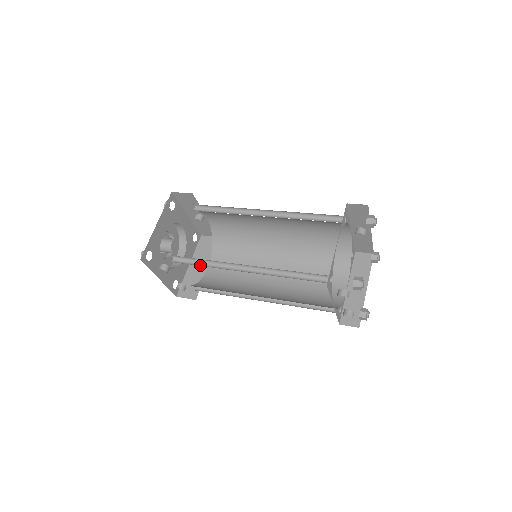
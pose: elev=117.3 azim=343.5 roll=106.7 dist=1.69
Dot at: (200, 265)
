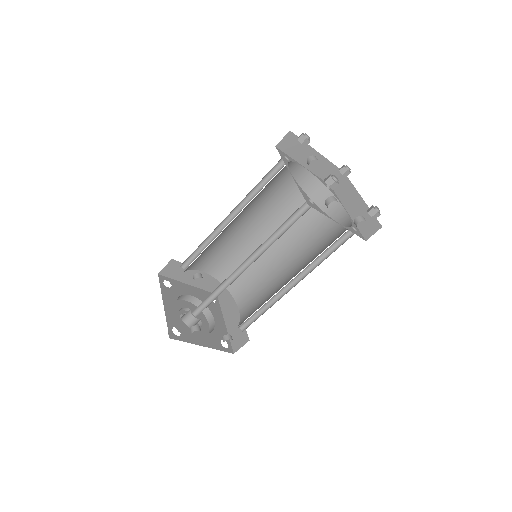
Dot at: occluded
